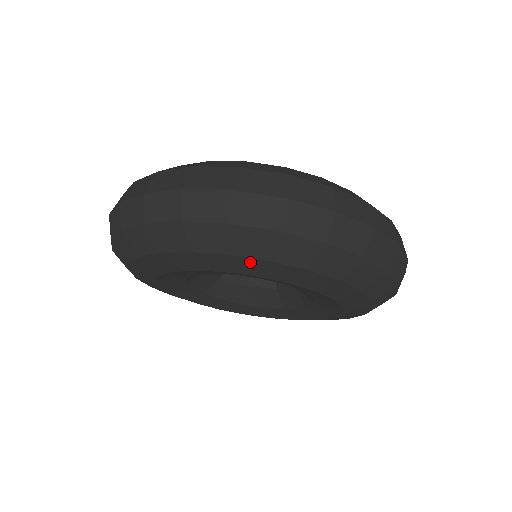
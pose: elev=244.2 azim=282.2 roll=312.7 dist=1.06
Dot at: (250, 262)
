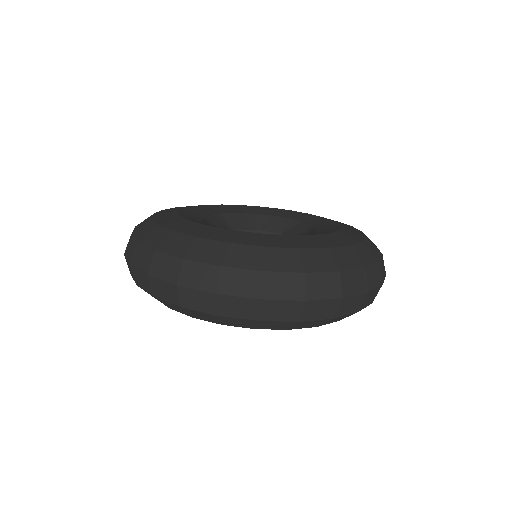
Dot at: occluded
